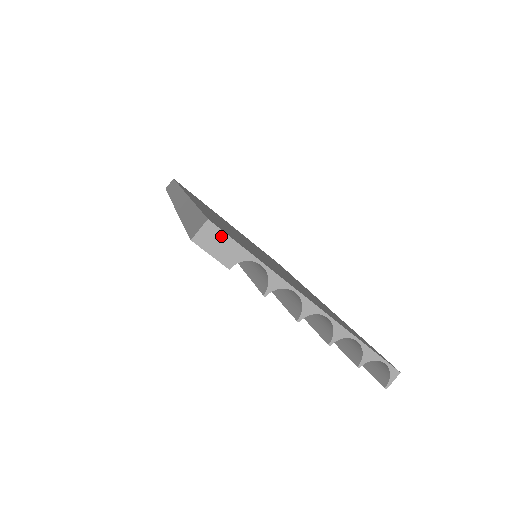
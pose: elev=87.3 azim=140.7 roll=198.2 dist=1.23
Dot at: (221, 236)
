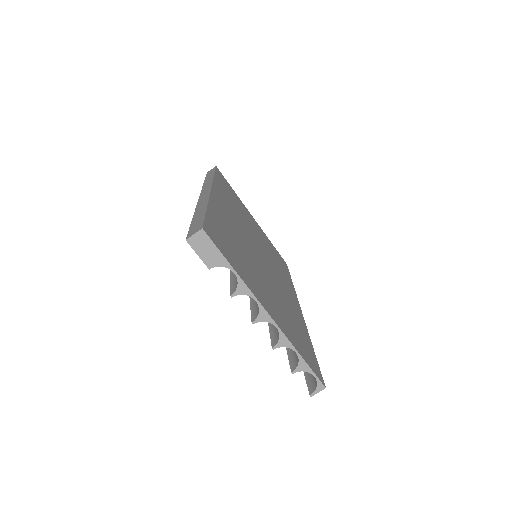
Dot at: (209, 243)
